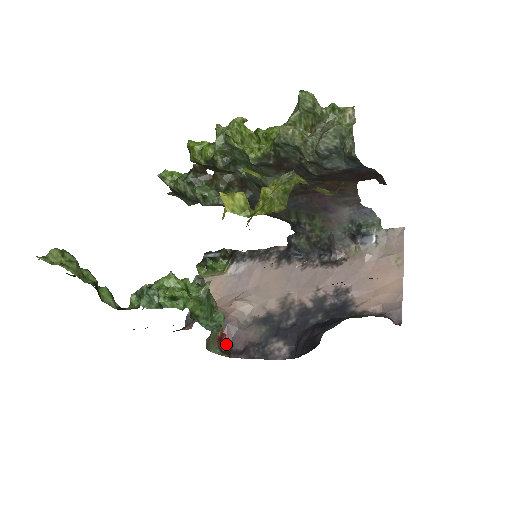
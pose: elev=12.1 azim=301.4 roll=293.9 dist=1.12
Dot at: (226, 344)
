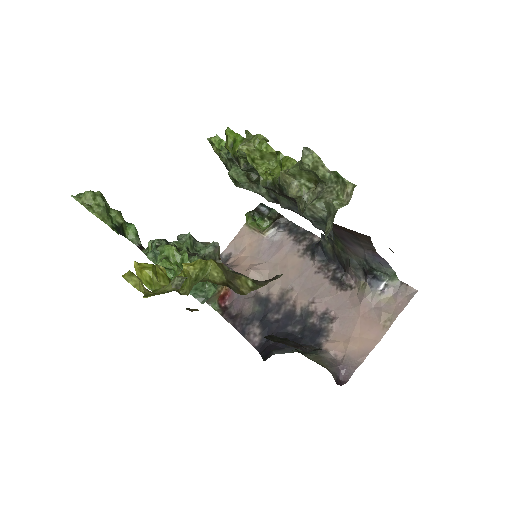
Dot at: (227, 302)
